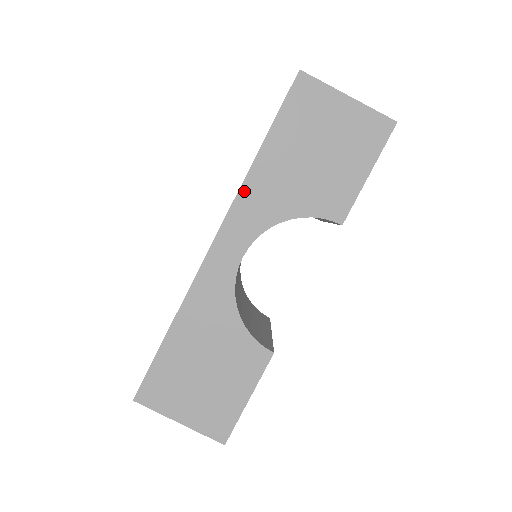
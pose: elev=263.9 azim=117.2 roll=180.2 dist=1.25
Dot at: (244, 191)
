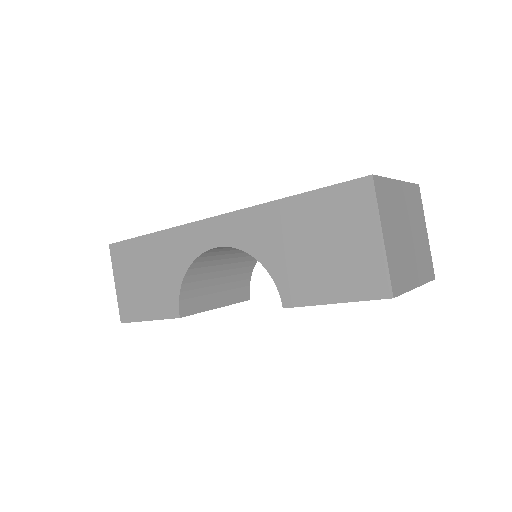
Dot at: (255, 211)
